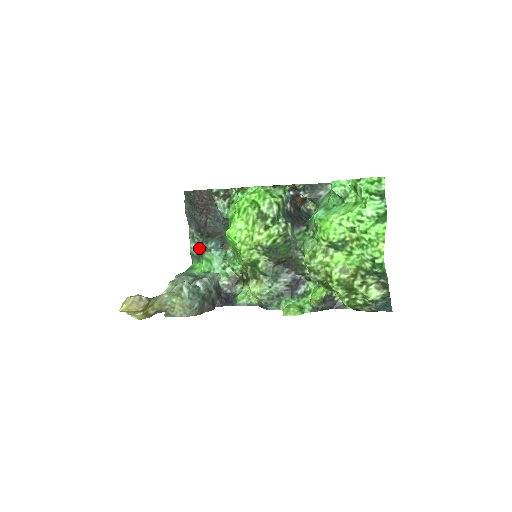
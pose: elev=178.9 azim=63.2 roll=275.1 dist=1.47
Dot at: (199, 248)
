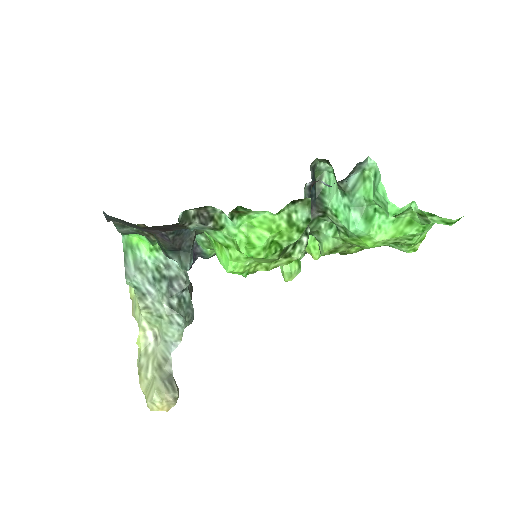
Dot at: (136, 230)
